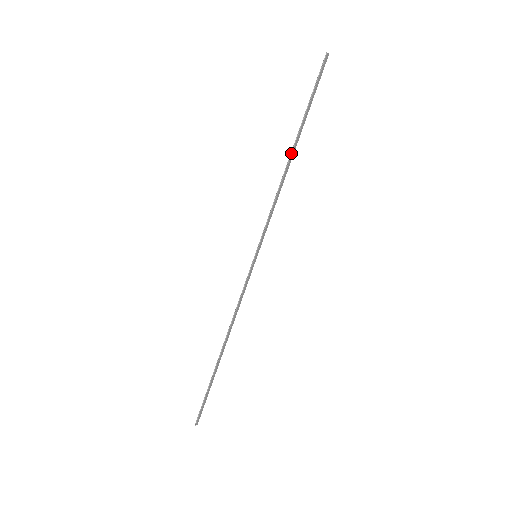
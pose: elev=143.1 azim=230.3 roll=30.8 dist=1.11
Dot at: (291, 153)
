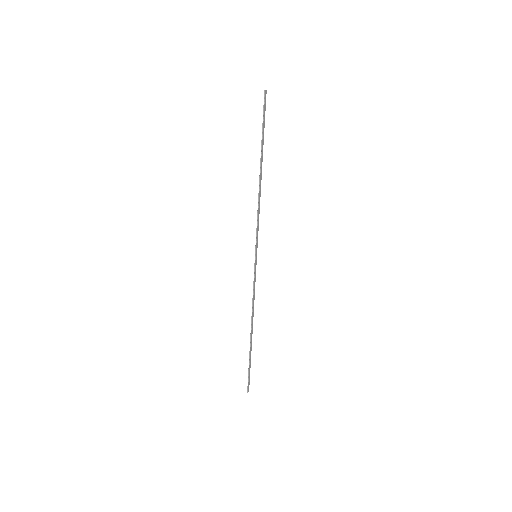
Dot at: (260, 173)
